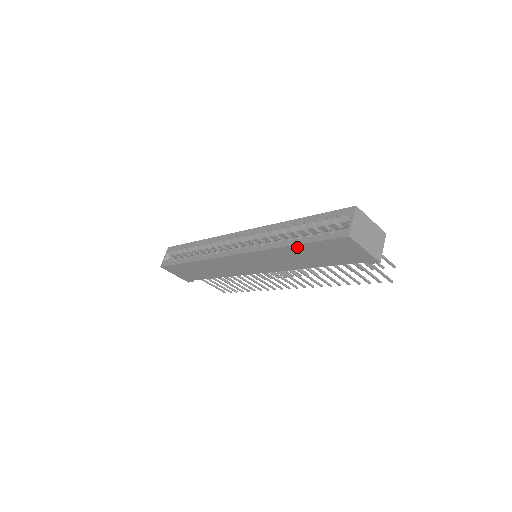
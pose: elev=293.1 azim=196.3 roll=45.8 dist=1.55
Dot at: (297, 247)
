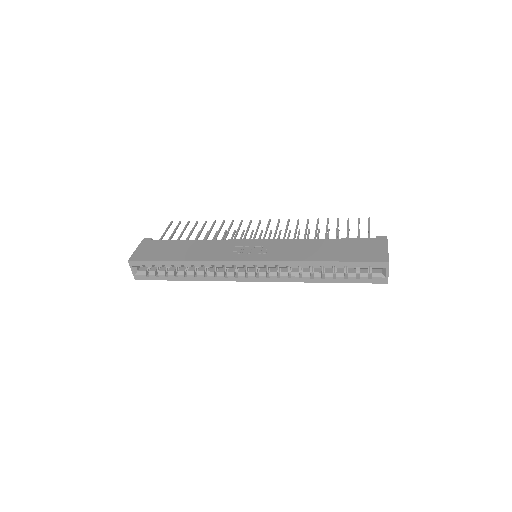
Dot at: (331, 280)
